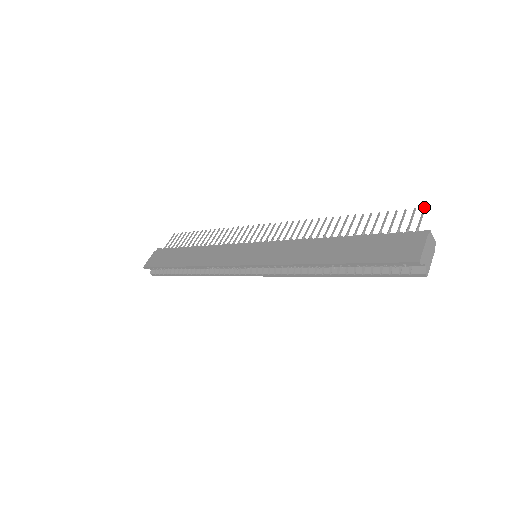
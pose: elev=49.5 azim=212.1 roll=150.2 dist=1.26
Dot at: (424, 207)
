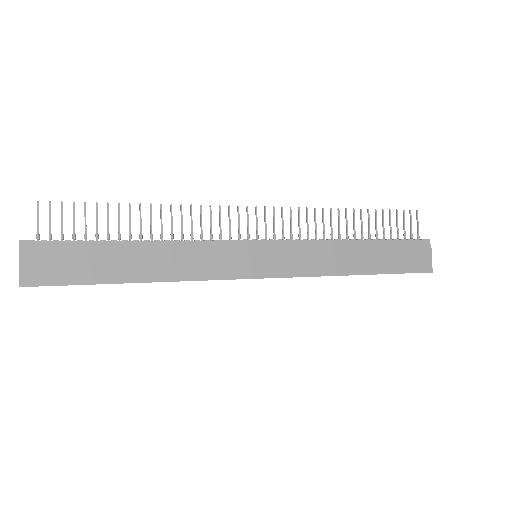
Dot at: occluded
